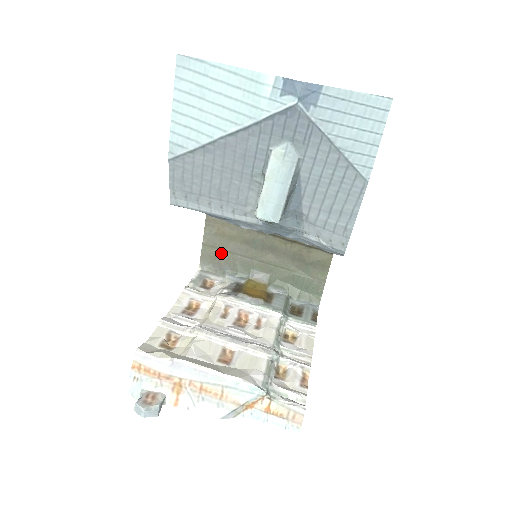
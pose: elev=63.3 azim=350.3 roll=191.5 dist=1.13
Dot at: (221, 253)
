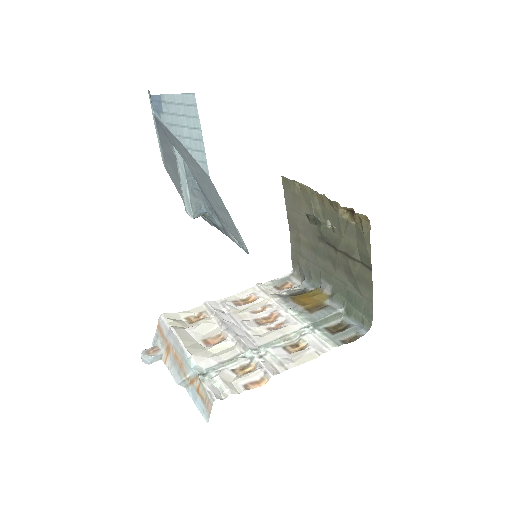
Dot at: (301, 259)
